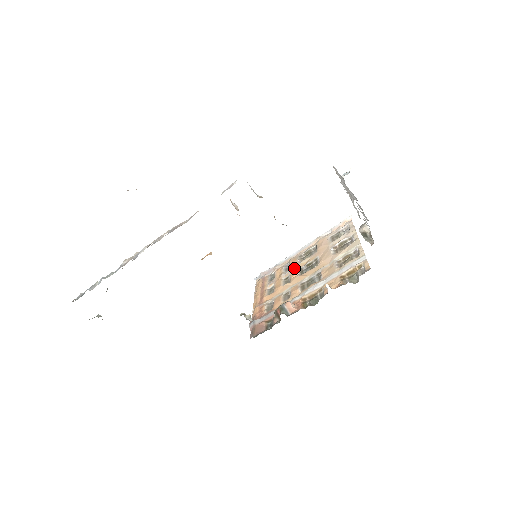
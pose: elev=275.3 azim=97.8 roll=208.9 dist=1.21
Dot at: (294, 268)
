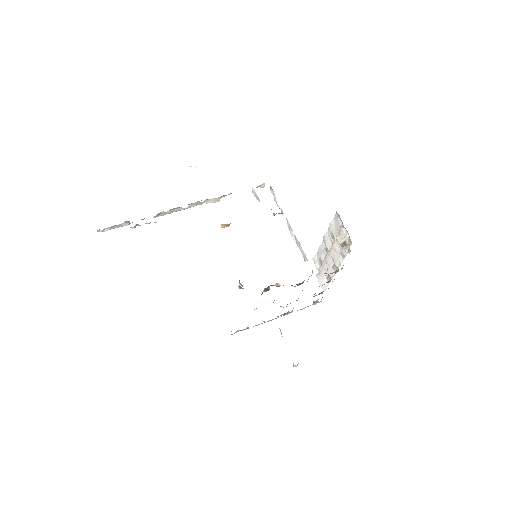
Dot at: occluded
